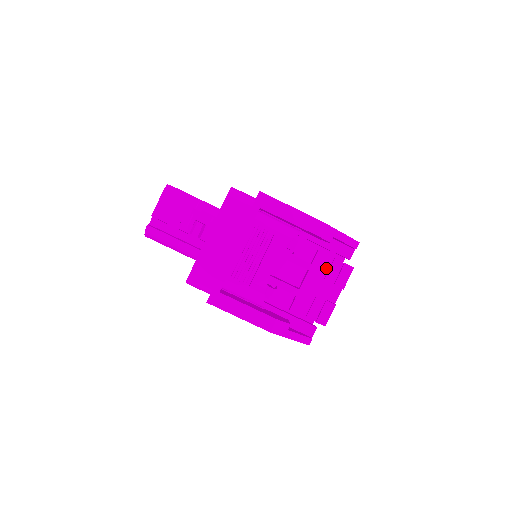
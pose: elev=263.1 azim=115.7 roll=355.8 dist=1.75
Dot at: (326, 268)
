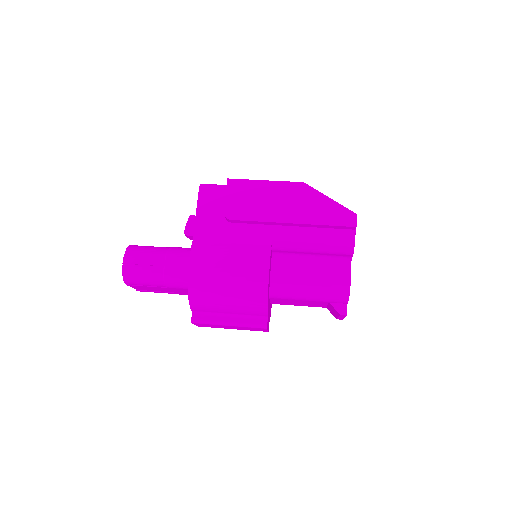
Dot at: occluded
